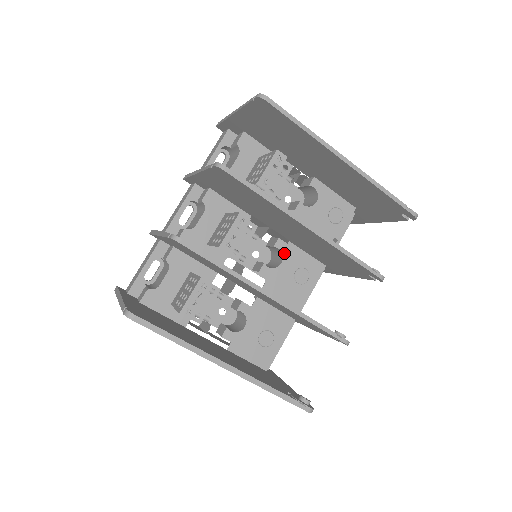
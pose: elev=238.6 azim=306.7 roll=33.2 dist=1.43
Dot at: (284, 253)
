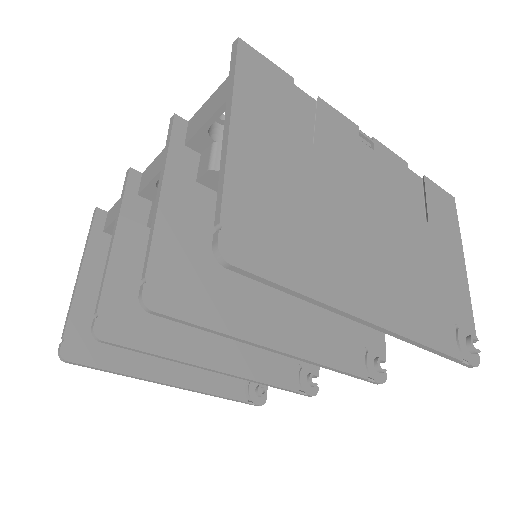
Dot at: occluded
